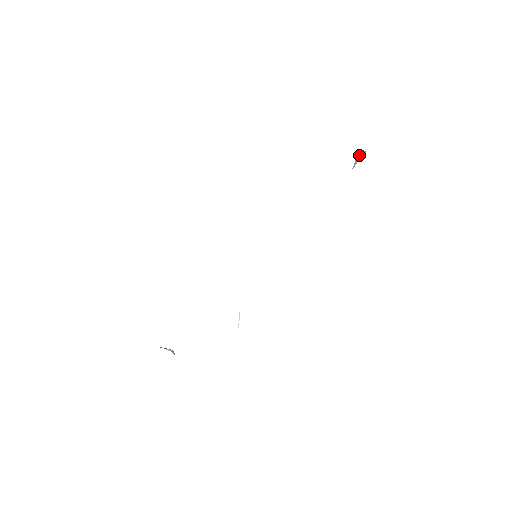
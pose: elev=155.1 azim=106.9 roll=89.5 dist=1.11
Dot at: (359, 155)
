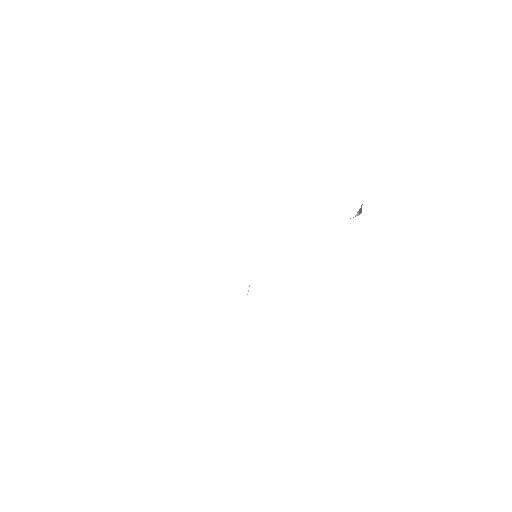
Dot at: (360, 209)
